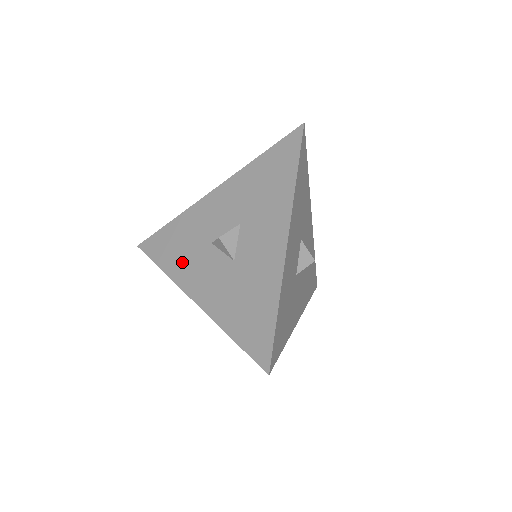
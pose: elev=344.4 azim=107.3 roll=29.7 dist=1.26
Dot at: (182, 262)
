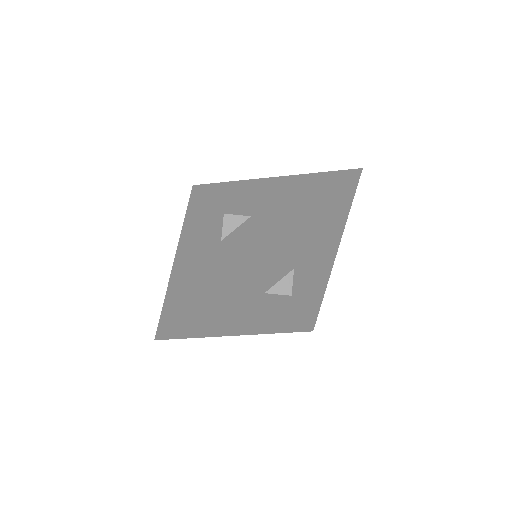
Dot at: (199, 217)
